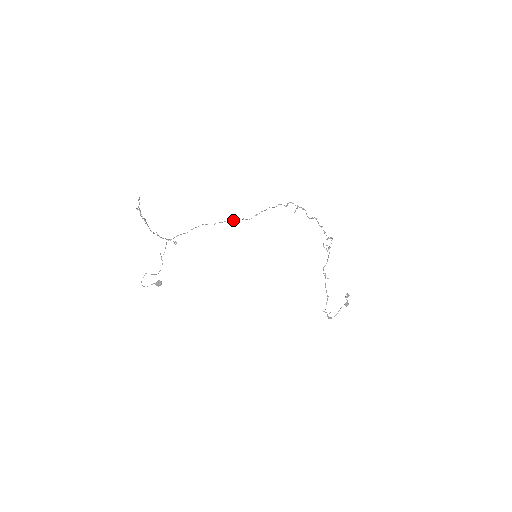
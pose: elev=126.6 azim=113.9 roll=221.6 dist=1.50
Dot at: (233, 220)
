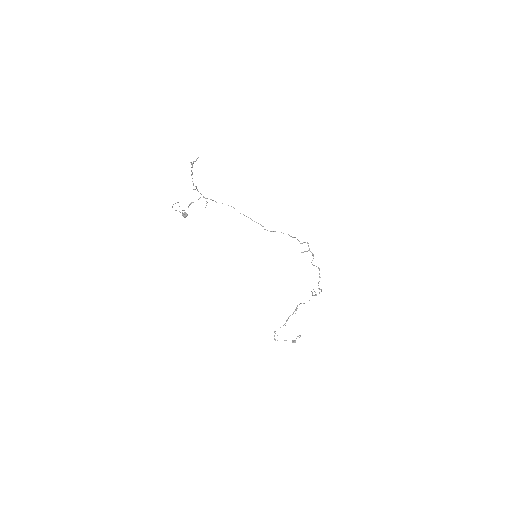
Dot at: occluded
